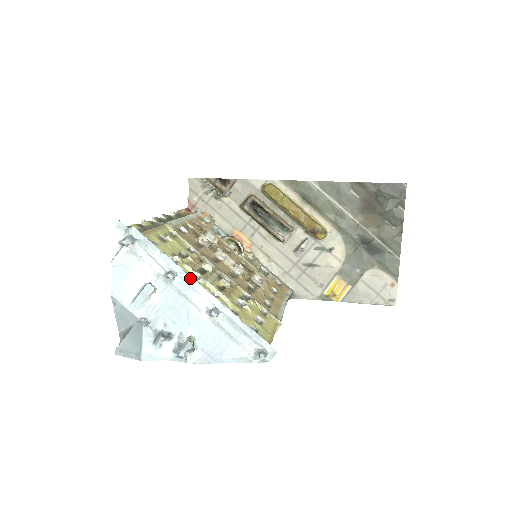
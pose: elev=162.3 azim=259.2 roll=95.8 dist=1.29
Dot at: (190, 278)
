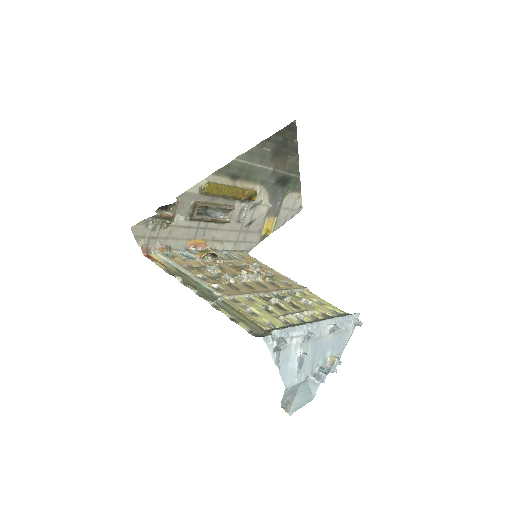
Dot at: (315, 324)
